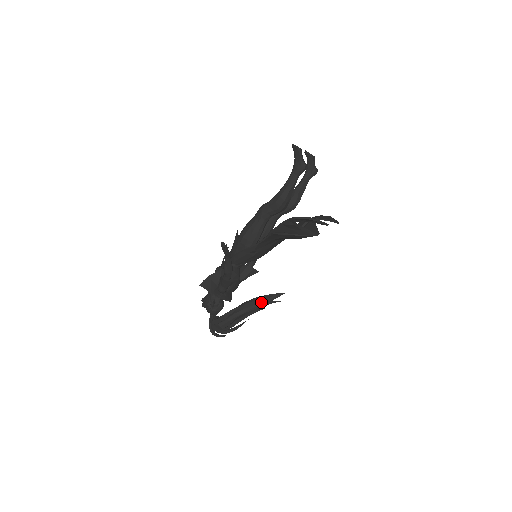
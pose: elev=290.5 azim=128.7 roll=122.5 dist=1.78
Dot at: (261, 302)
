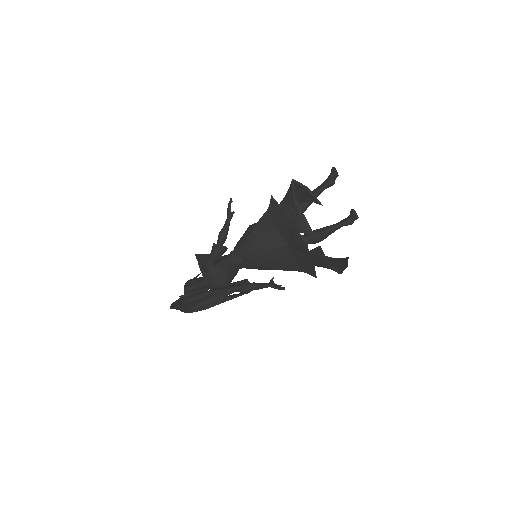
Dot at: (230, 287)
